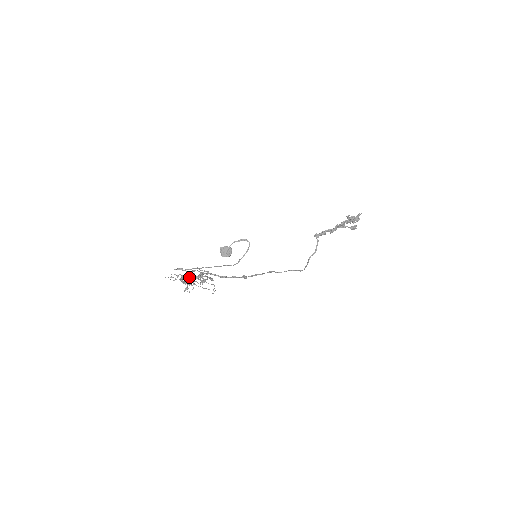
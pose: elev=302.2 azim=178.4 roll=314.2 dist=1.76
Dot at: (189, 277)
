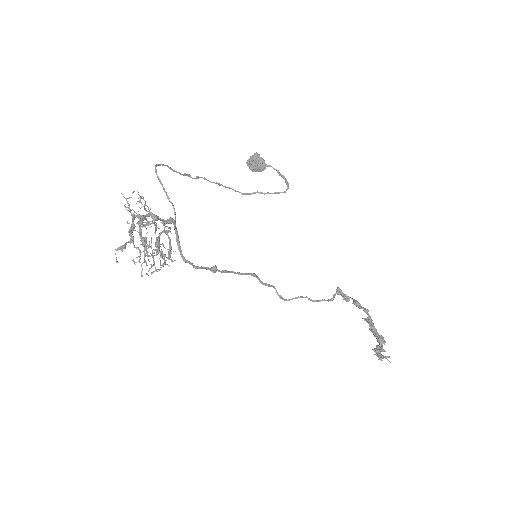
Dot at: (141, 238)
